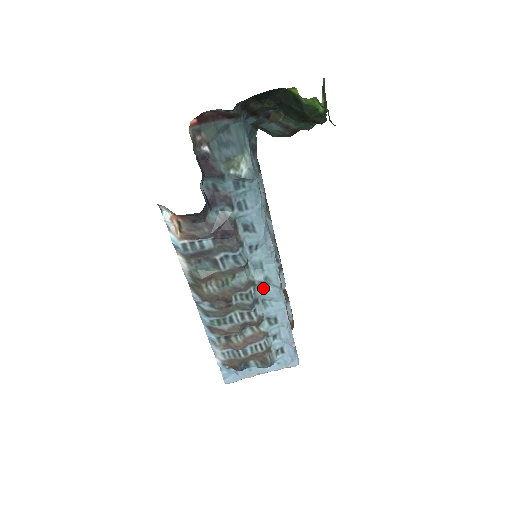
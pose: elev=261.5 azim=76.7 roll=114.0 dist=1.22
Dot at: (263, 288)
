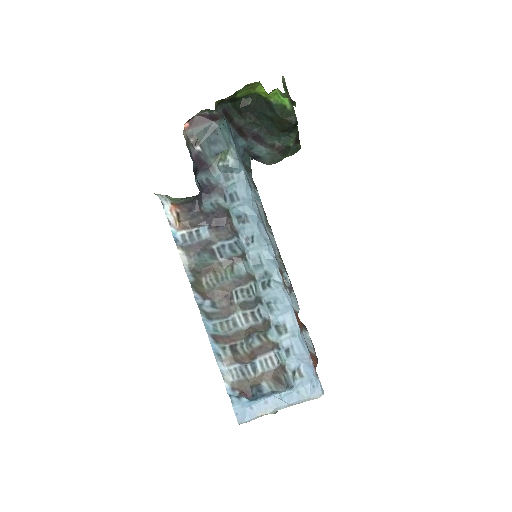
Dot at: (266, 287)
